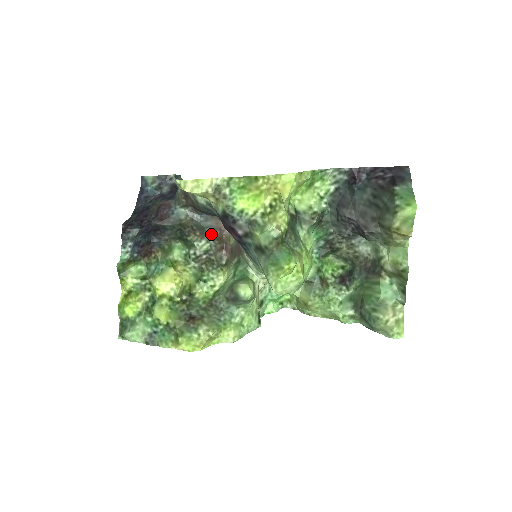
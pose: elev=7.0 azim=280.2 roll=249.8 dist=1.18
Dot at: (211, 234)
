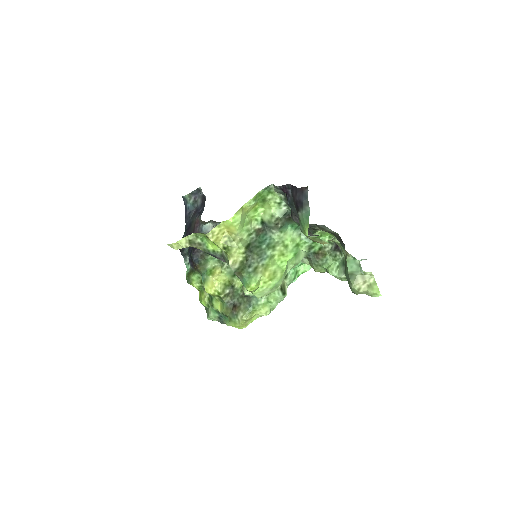
Dot at: occluded
